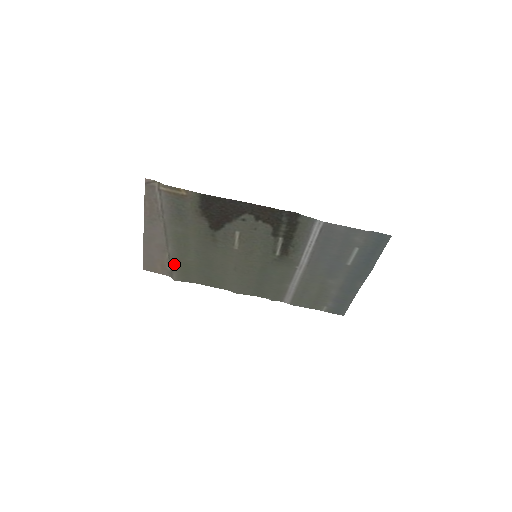
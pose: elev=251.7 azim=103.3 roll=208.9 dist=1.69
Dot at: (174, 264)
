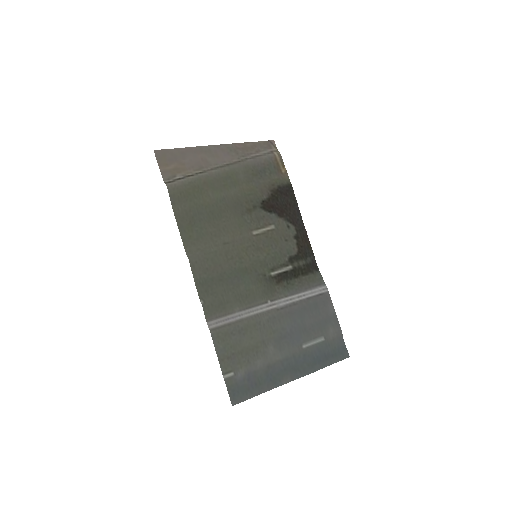
Dot at: (194, 179)
